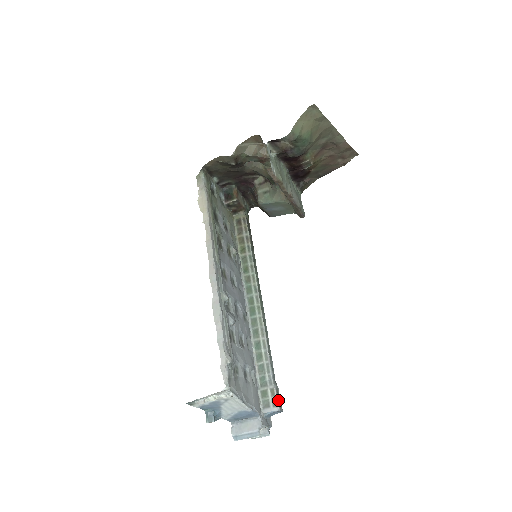
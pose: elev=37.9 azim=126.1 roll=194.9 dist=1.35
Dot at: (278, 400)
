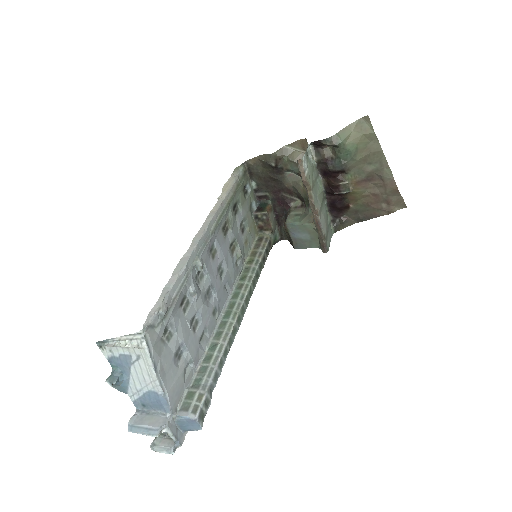
Dot at: (202, 410)
